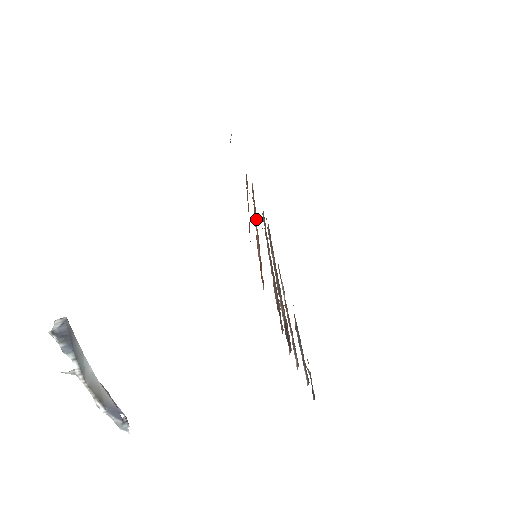
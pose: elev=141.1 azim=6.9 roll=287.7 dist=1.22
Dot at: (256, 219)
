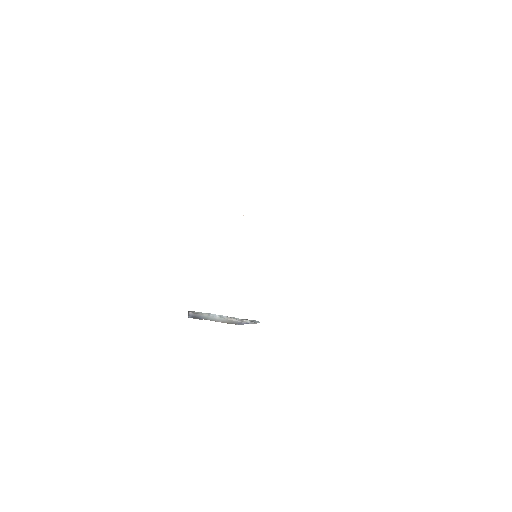
Dot at: occluded
